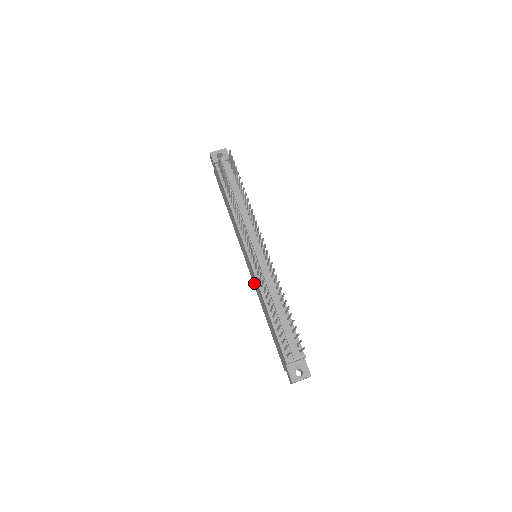
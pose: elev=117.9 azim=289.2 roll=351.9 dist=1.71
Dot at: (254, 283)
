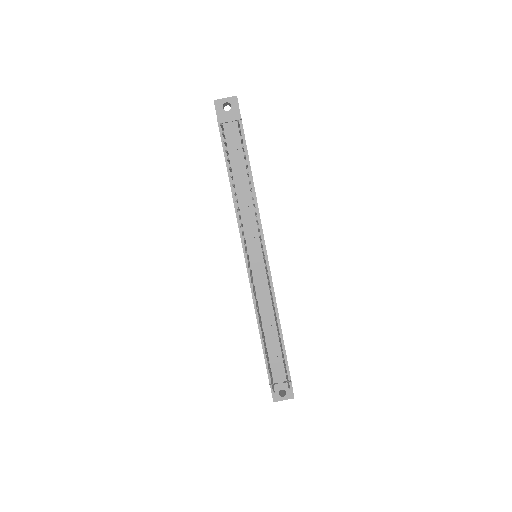
Dot at: occluded
